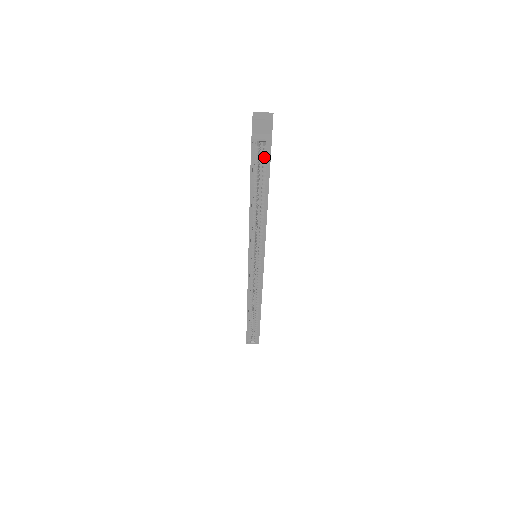
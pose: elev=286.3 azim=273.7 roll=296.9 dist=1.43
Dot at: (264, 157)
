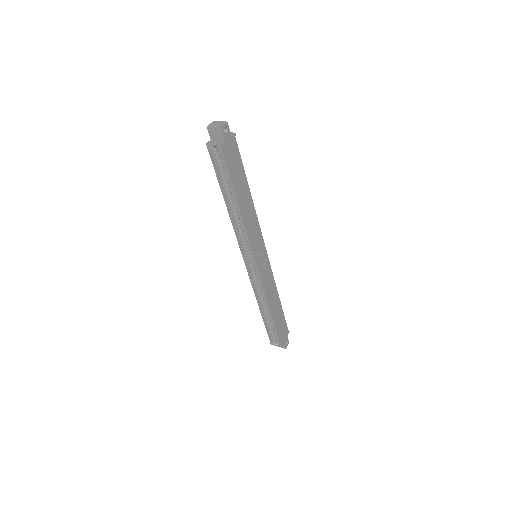
Dot at: (222, 160)
